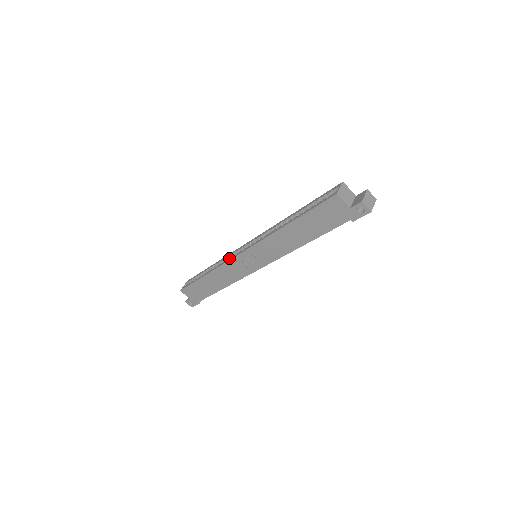
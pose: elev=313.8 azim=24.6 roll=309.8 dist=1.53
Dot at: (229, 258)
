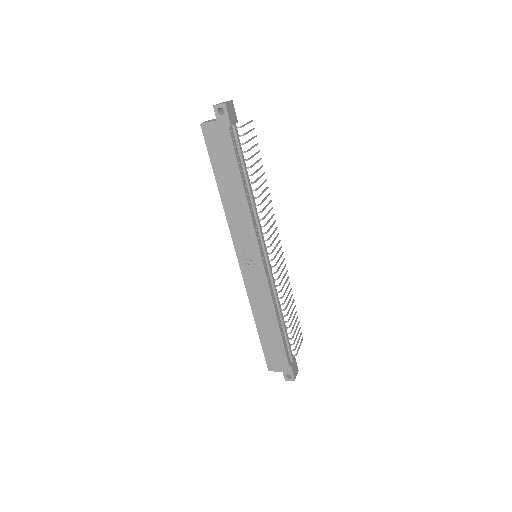
Dot at: (245, 282)
